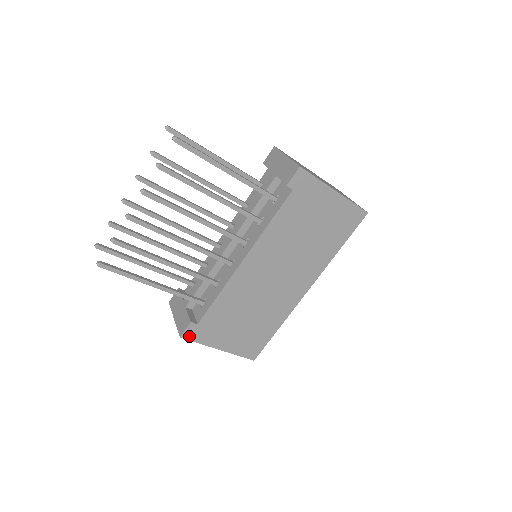
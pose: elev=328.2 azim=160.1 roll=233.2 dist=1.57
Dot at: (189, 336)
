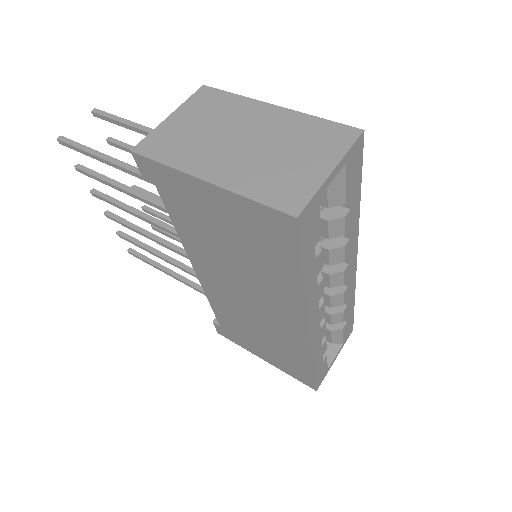
Dot at: (224, 335)
